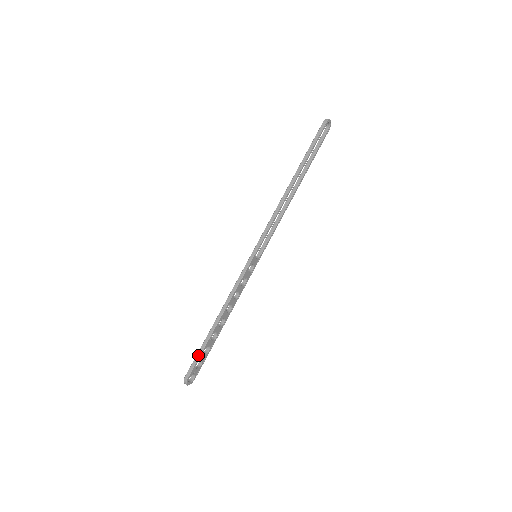
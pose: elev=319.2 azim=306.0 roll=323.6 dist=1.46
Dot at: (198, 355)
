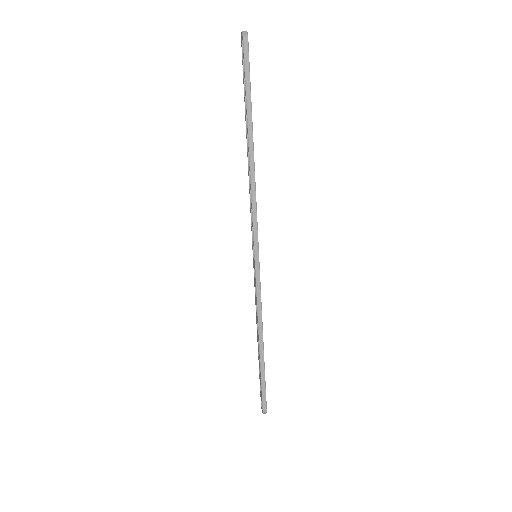
Dot at: (263, 386)
